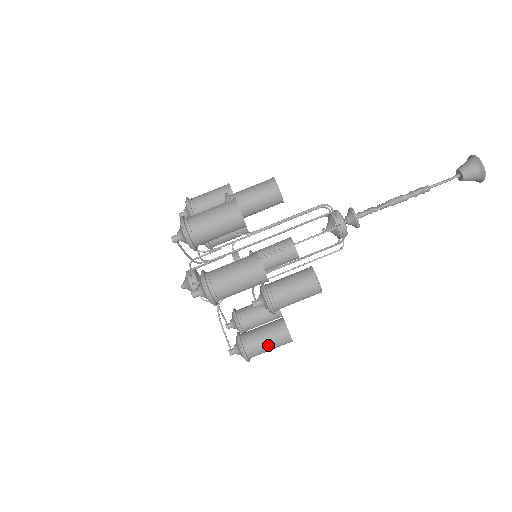
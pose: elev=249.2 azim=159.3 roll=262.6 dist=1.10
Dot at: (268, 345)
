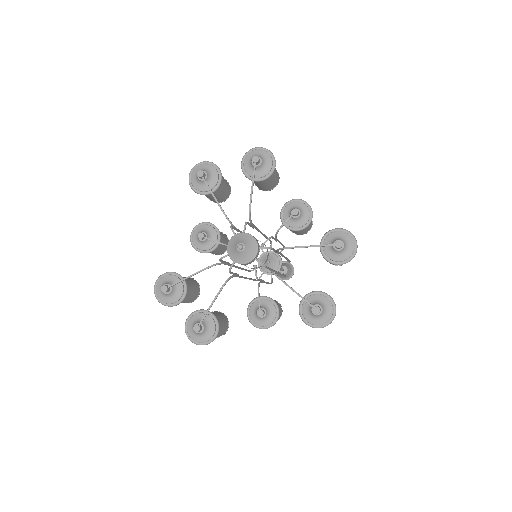
Dot at: occluded
